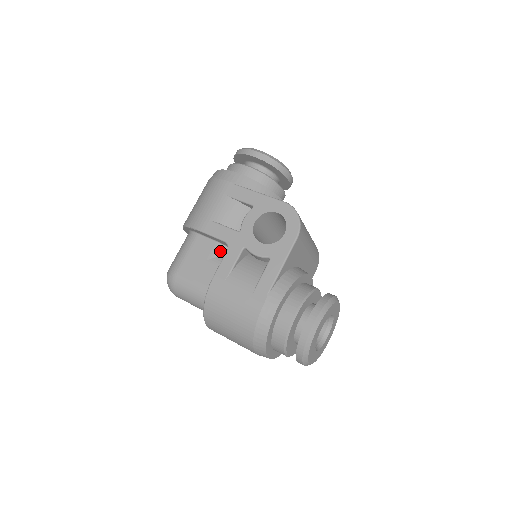
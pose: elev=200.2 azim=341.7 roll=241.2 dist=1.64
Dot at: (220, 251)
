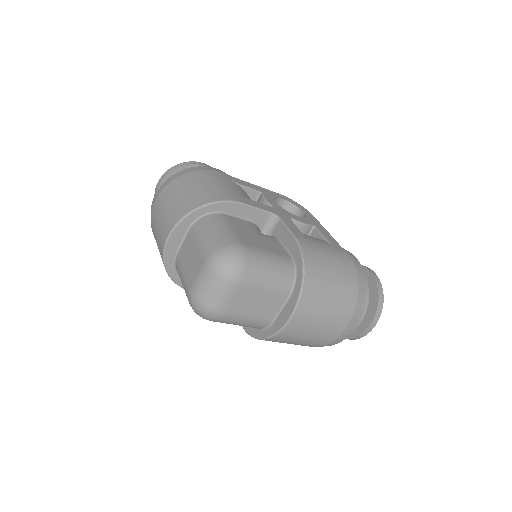
Dot at: occluded
